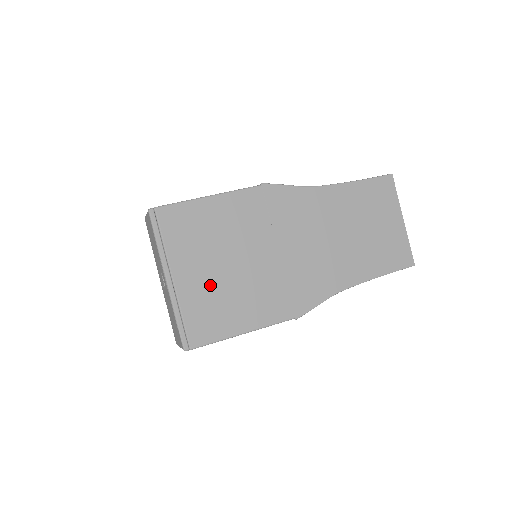
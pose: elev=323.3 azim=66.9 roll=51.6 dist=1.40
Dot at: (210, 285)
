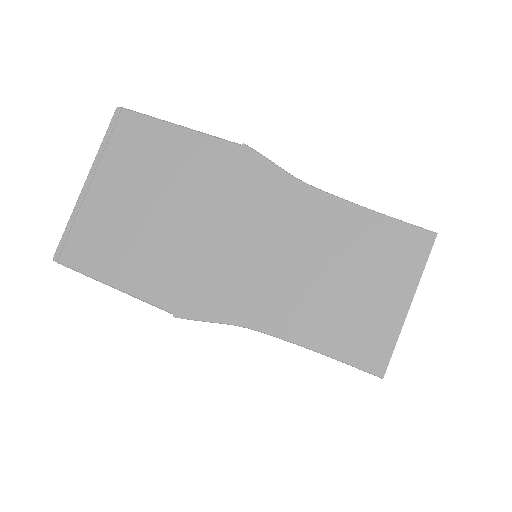
Dot at: (117, 214)
